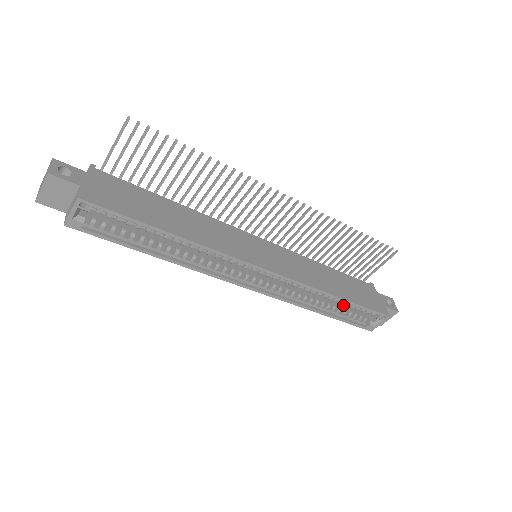
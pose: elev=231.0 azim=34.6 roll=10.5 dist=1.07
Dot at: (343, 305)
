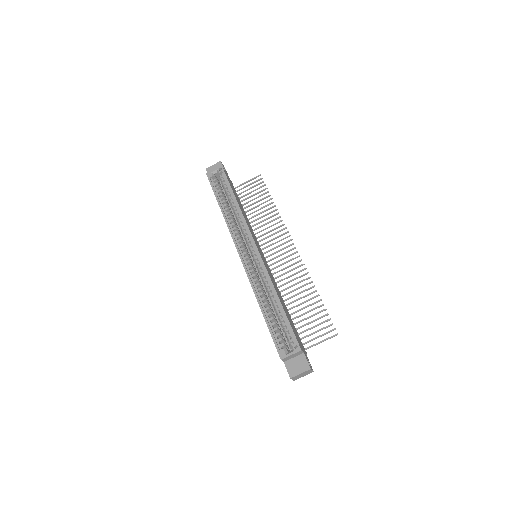
Dot at: (277, 324)
